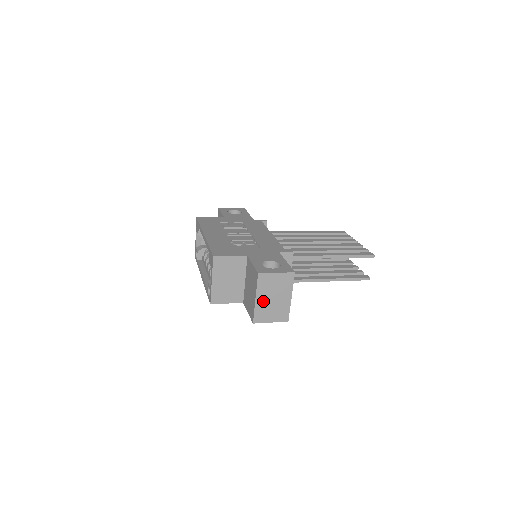
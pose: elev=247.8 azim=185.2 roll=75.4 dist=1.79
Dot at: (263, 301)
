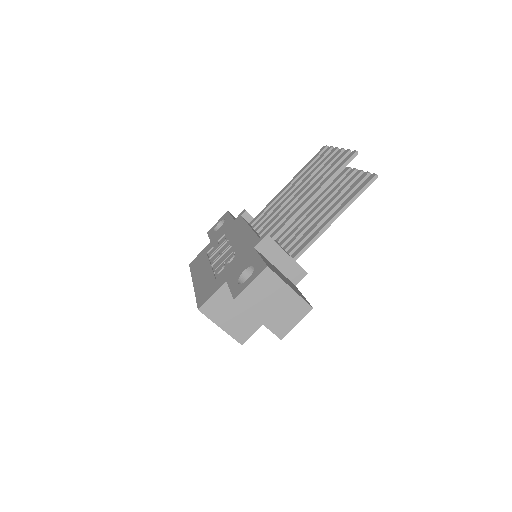
Dot at: (267, 315)
